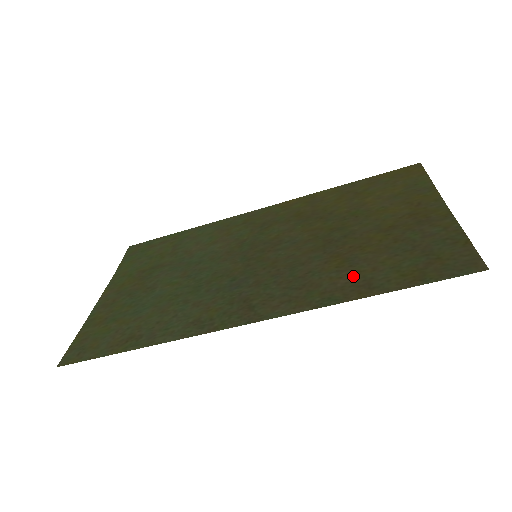
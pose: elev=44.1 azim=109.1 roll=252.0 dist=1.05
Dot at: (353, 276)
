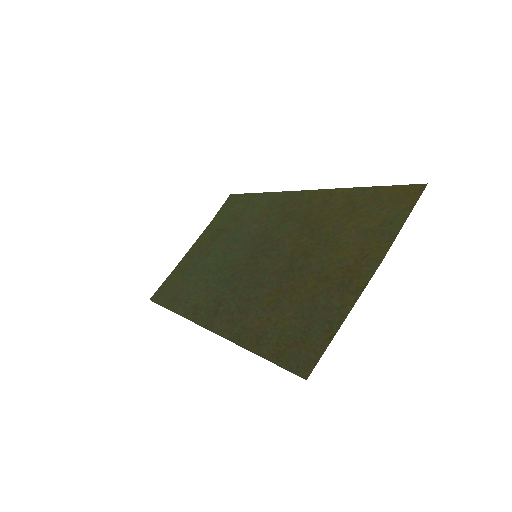
Dot at: (263, 322)
